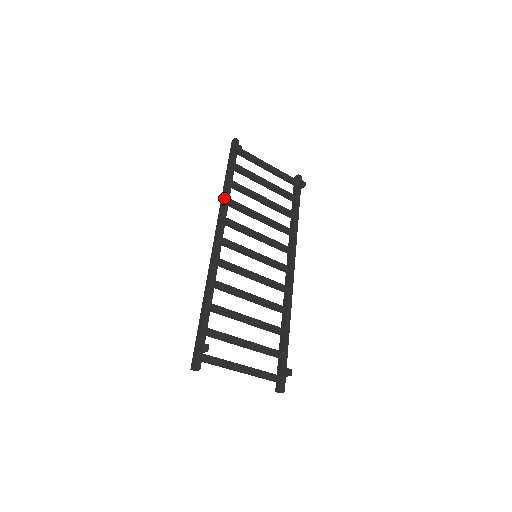
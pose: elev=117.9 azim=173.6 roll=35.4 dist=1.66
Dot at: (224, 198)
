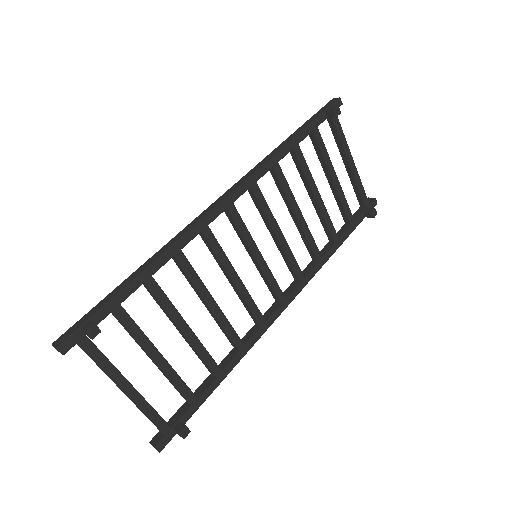
Dot at: (272, 156)
